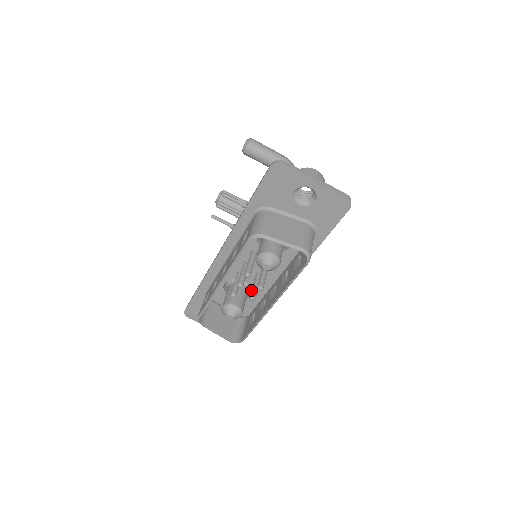
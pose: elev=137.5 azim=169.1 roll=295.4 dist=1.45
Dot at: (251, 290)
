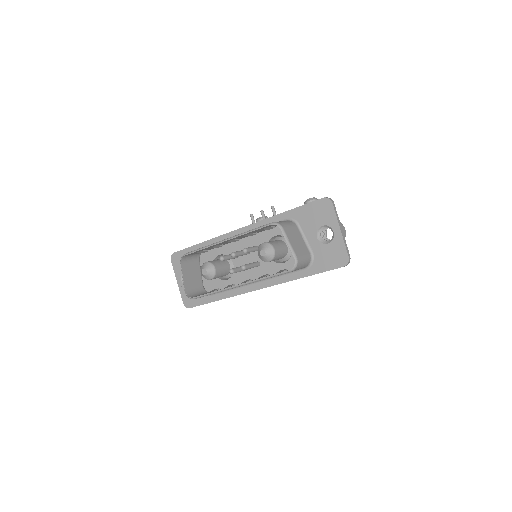
Dot at: occluded
